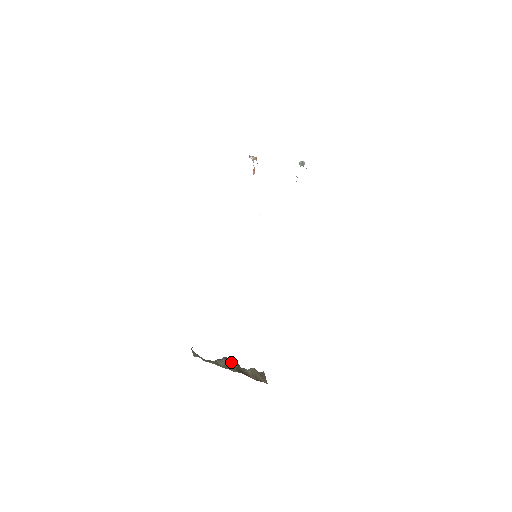
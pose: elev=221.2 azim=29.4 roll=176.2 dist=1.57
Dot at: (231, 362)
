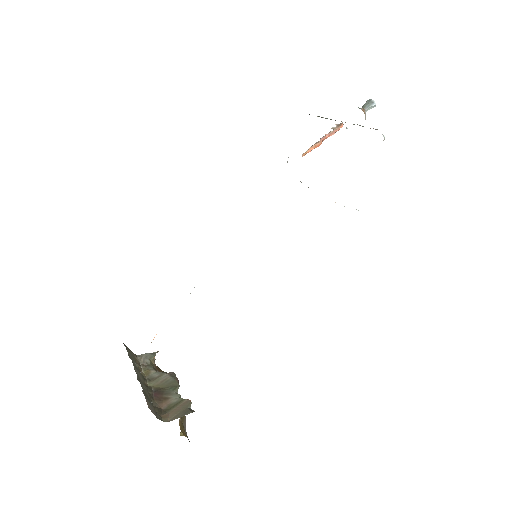
Dot at: (171, 380)
